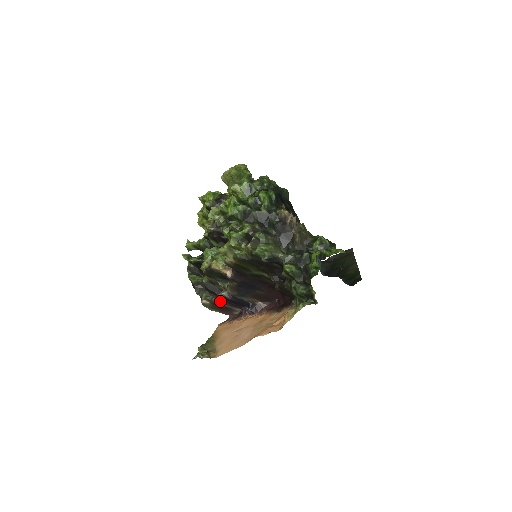
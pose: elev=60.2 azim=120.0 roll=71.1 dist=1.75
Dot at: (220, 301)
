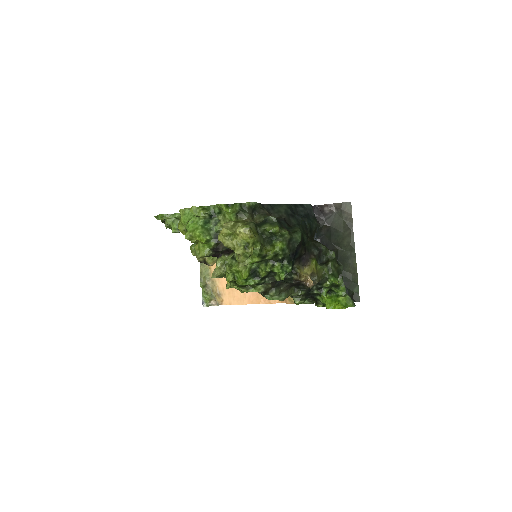
Dot at: occluded
